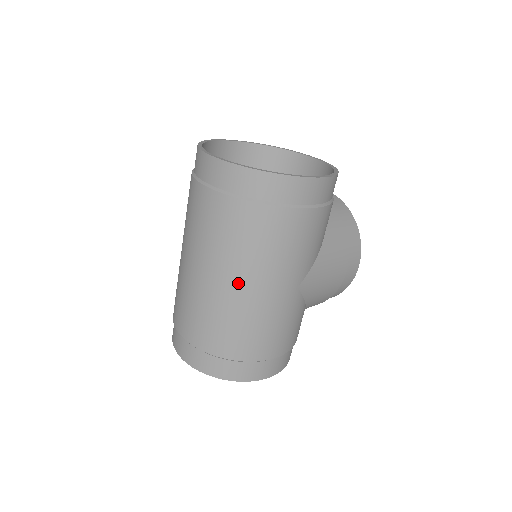
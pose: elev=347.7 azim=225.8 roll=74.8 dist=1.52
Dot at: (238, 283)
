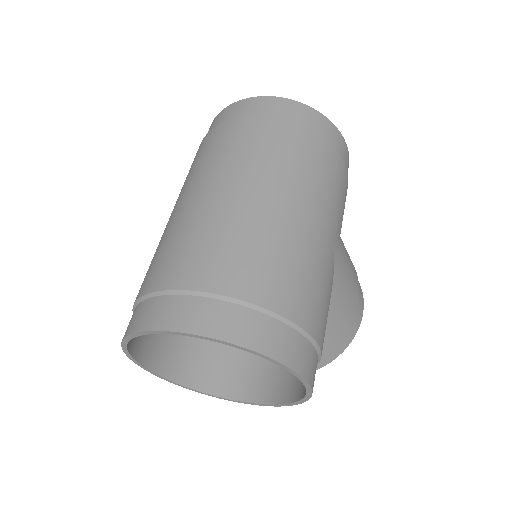
Dot at: (275, 196)
